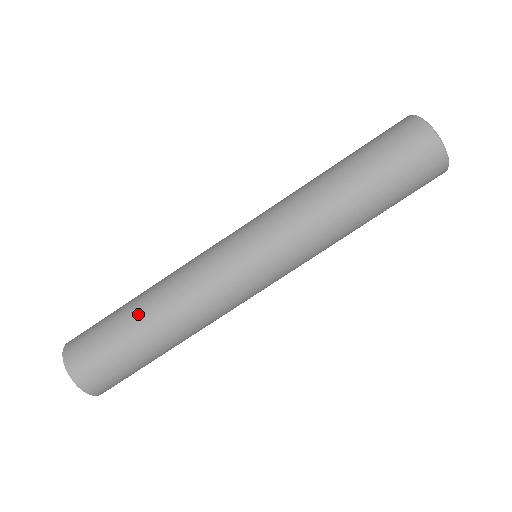
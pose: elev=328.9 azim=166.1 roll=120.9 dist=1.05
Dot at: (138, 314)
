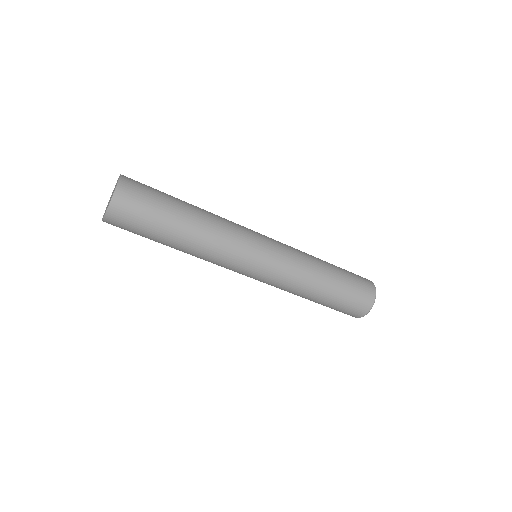
Dot at: (187, 204)
